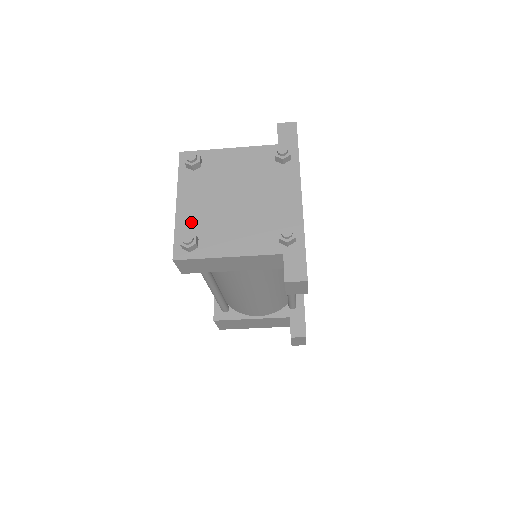
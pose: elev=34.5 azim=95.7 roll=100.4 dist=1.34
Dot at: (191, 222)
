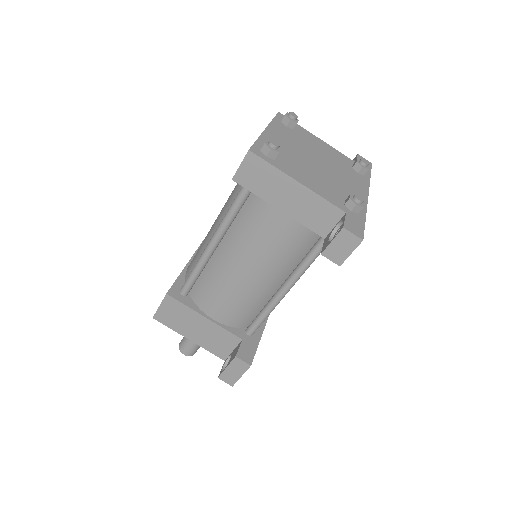
Dot at: occluded
